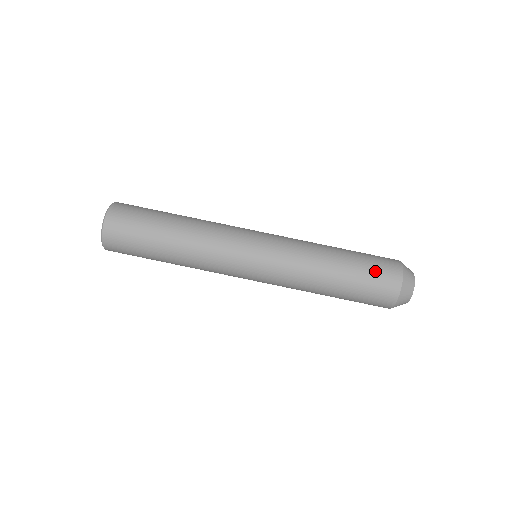
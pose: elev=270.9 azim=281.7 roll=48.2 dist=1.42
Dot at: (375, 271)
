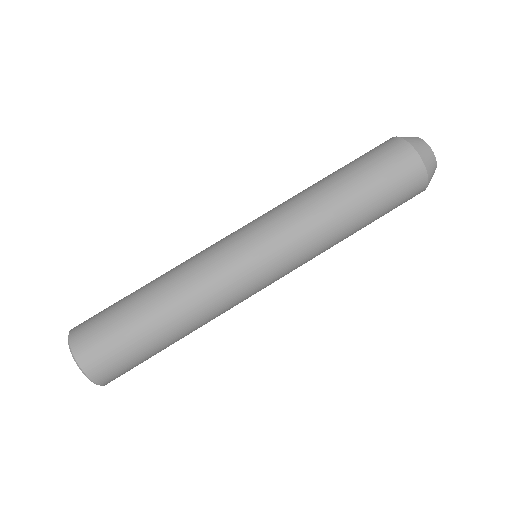
Dot at: (385, 169)
